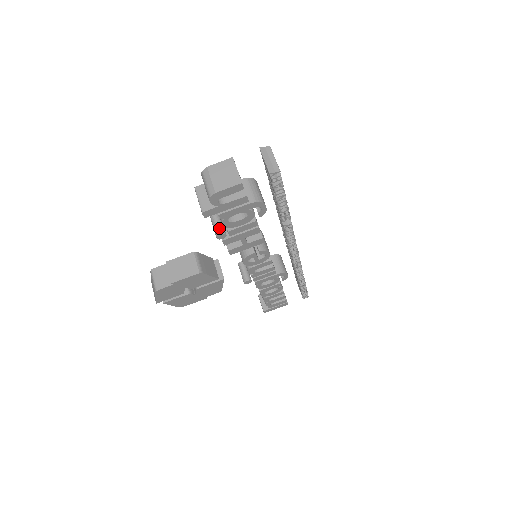
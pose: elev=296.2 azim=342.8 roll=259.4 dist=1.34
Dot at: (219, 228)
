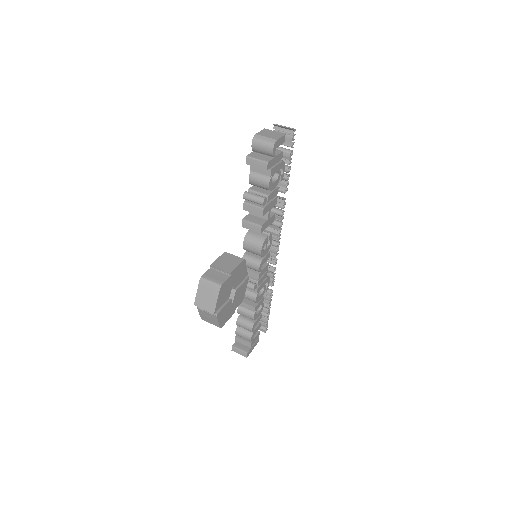
Dot at: (261, 196)
